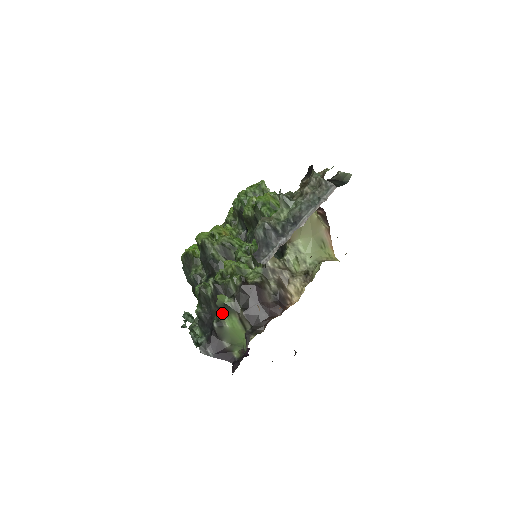
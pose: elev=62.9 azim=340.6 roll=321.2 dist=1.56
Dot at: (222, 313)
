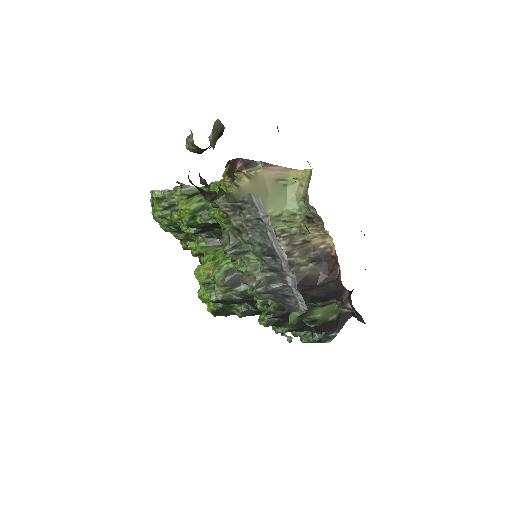
Dot at: (305, 318)
